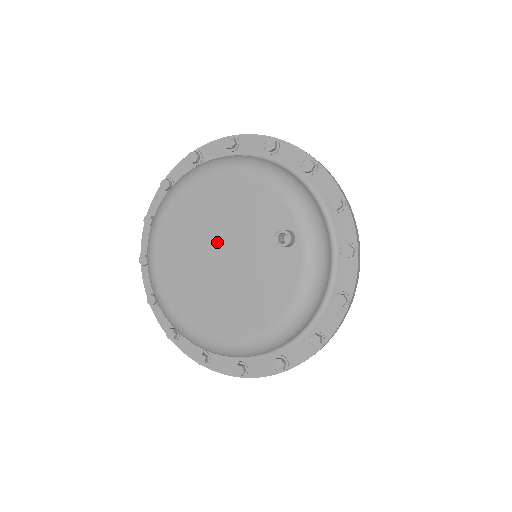
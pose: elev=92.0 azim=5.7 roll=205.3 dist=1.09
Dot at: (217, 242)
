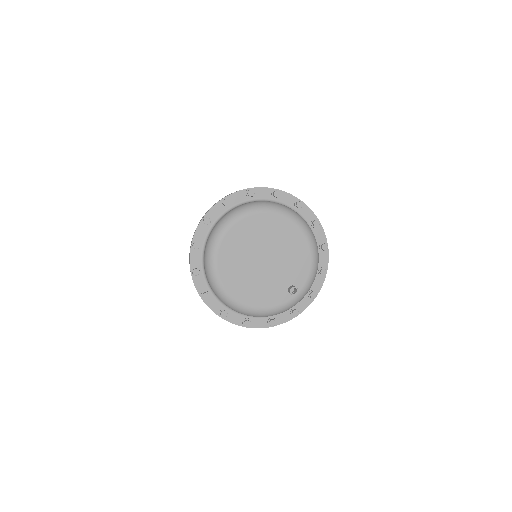
Dot at: (271, 254)
